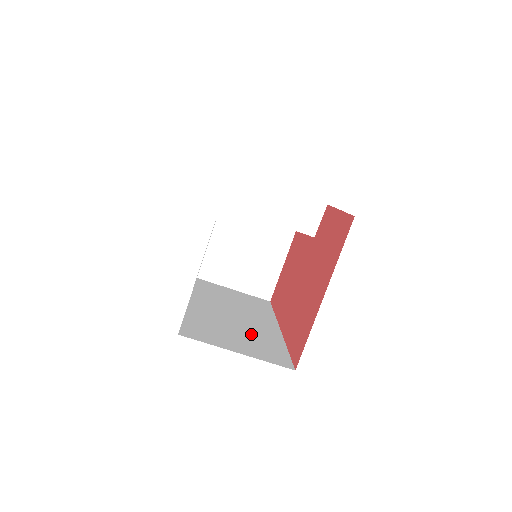
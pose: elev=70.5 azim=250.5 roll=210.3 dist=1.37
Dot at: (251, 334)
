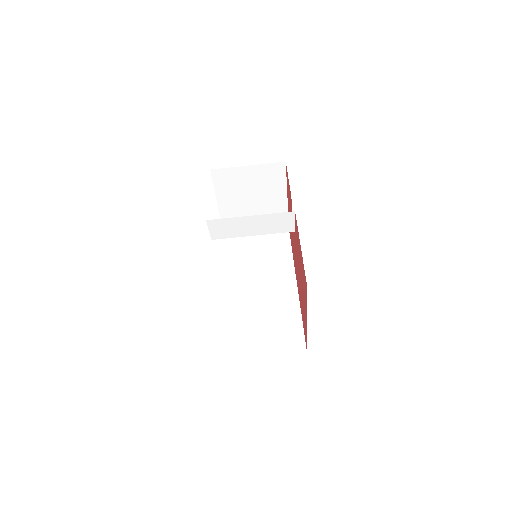
Dot at: (274, 317)
